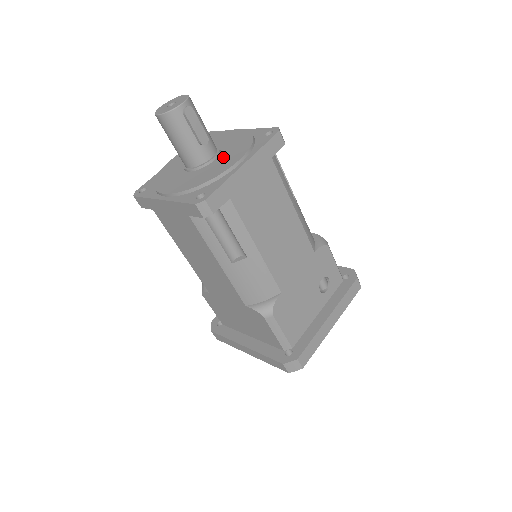
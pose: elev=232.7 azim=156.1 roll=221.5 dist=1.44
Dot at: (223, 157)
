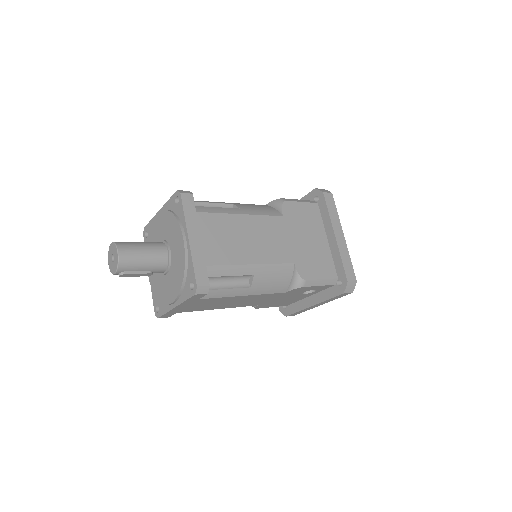
Dot at: (169, 280)
